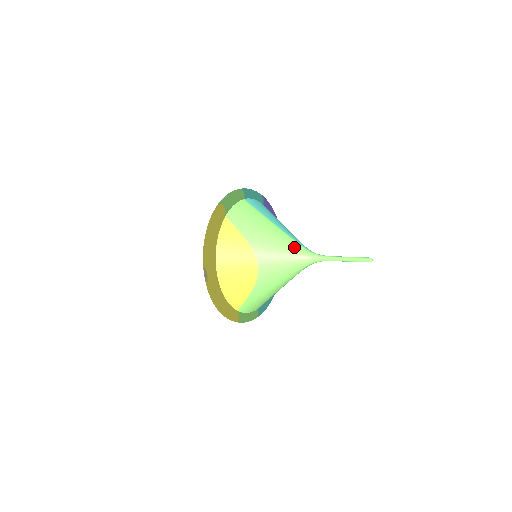
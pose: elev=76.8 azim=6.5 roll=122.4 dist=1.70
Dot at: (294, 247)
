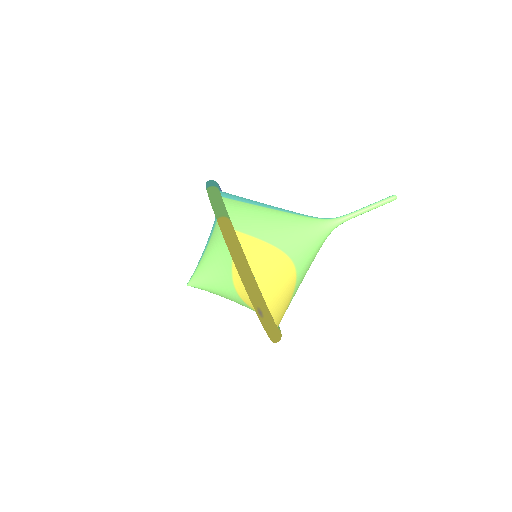
Dot at: (312, 223)
